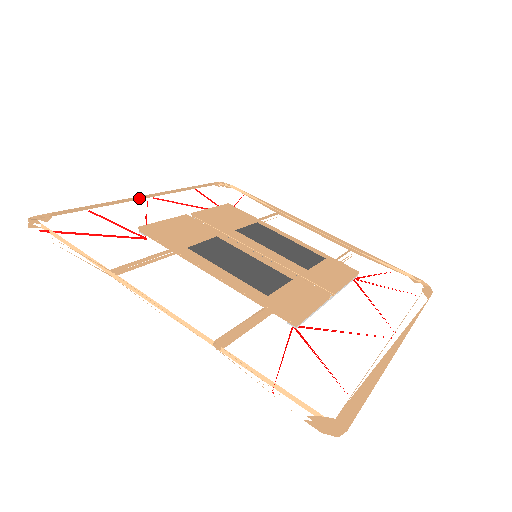
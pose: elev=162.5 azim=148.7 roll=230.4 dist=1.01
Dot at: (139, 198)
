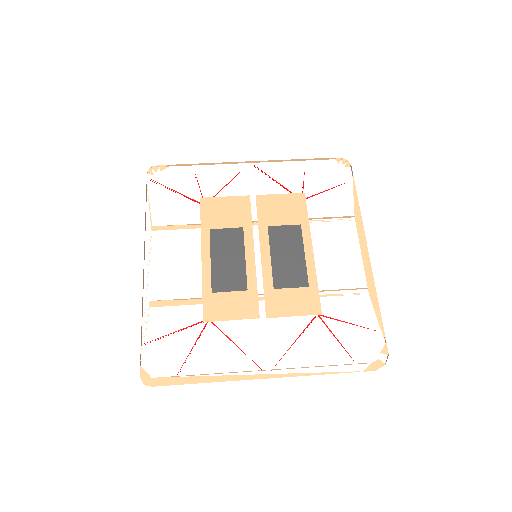
Dot at: (242, 162)
